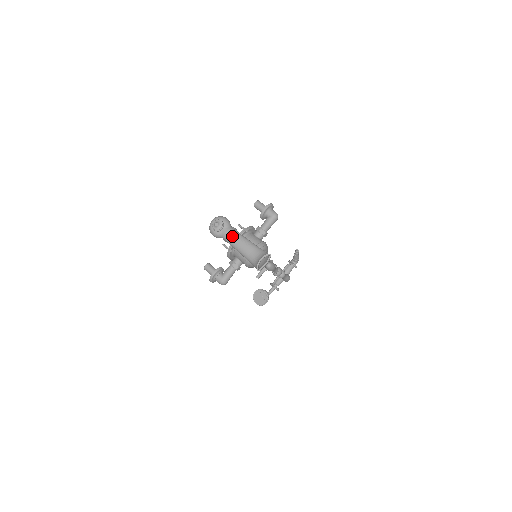
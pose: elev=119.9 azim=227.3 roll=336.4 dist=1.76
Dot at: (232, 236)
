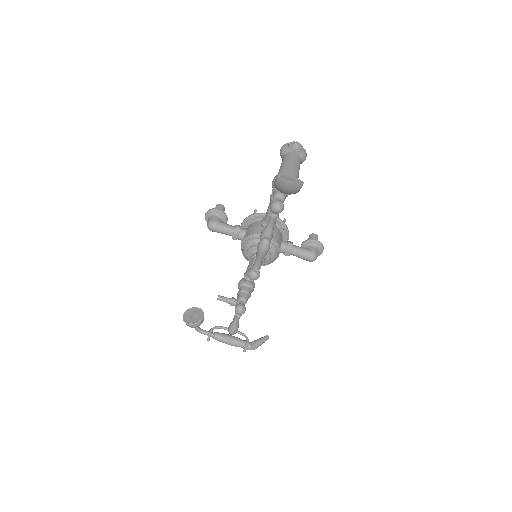
Dot at: (294, 159)
